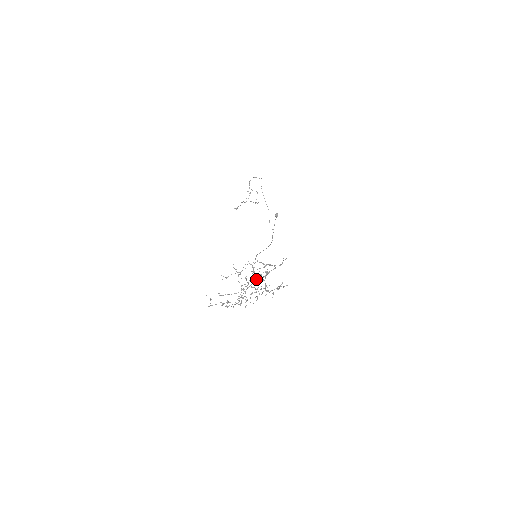
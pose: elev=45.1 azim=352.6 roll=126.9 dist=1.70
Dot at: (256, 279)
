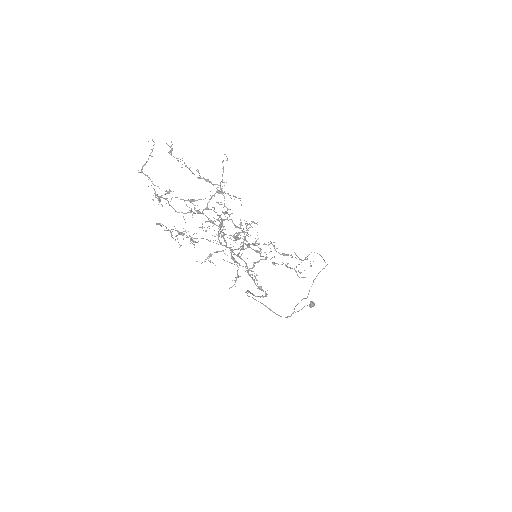
Dot at: occluded
